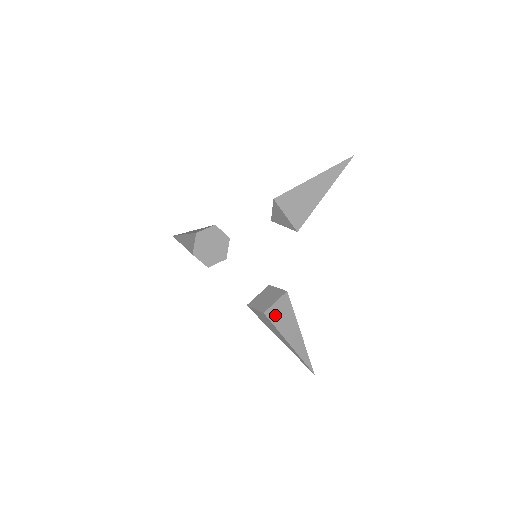
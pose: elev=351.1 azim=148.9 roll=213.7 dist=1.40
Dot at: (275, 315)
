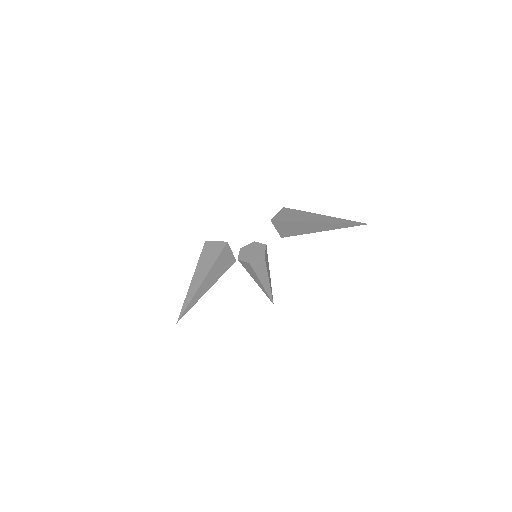
Dot at: (208, 249)
